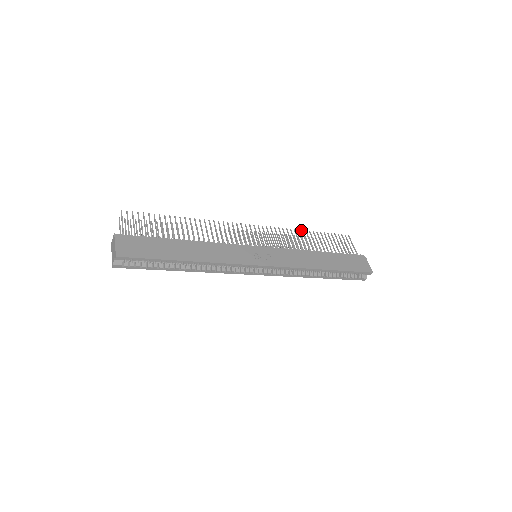
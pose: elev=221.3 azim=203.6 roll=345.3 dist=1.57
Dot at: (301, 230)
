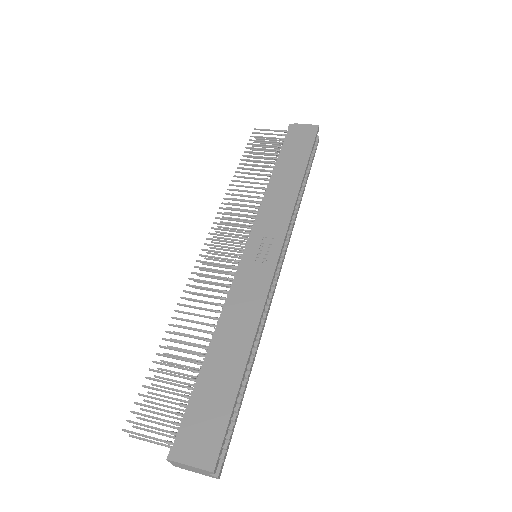
Dot at: occluded
